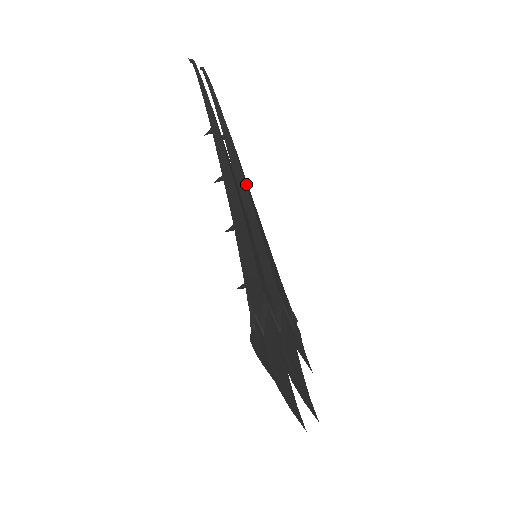
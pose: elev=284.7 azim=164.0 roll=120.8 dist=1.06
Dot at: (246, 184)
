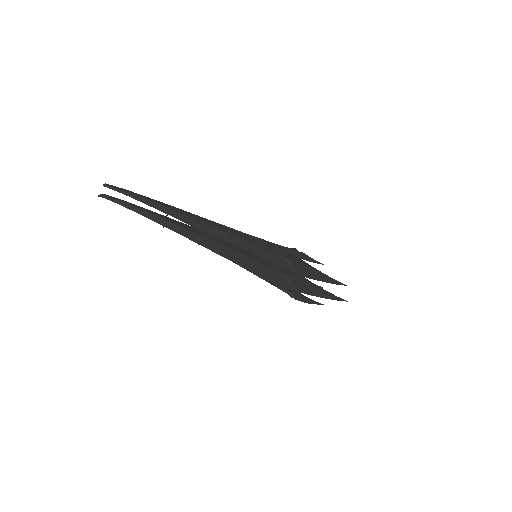
Dot at: (210, 225)
